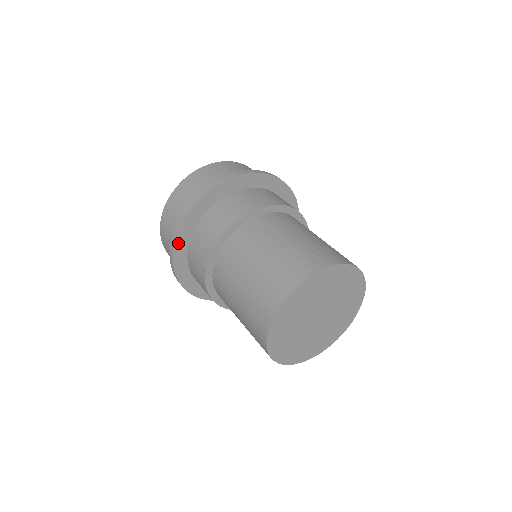
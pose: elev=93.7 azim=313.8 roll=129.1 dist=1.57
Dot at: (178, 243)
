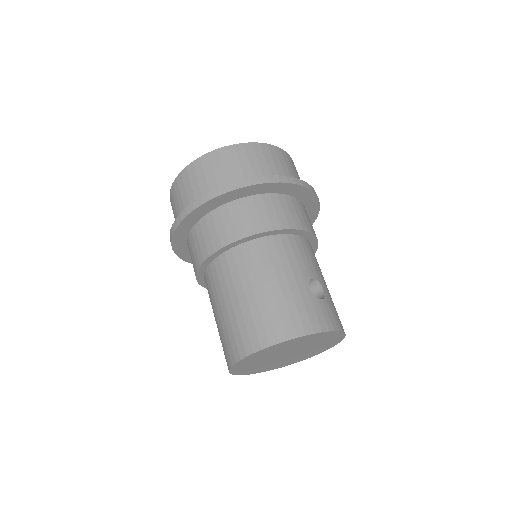
Dot at: (176, 246)
